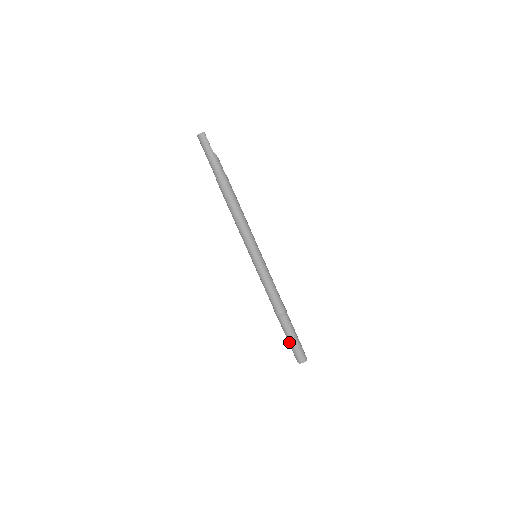
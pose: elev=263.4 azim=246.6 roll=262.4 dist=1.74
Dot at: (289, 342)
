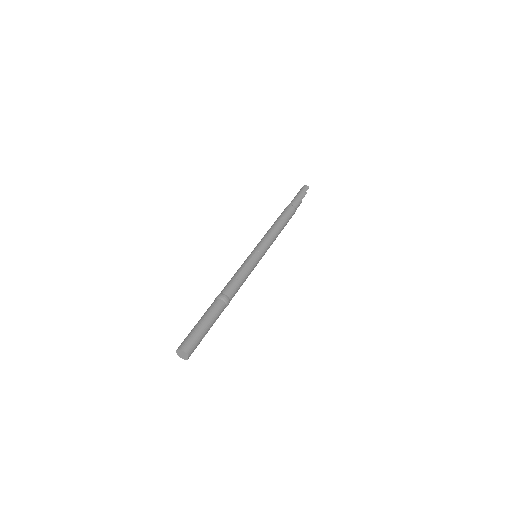
Dot at: (196, 324)
